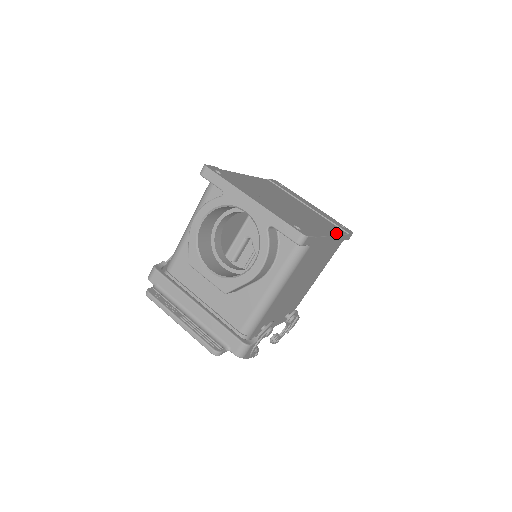
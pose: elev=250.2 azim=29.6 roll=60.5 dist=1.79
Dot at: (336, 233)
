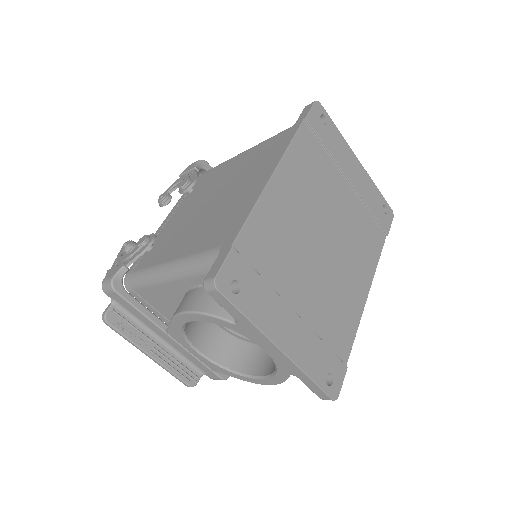
Dot at: (372, 272)
